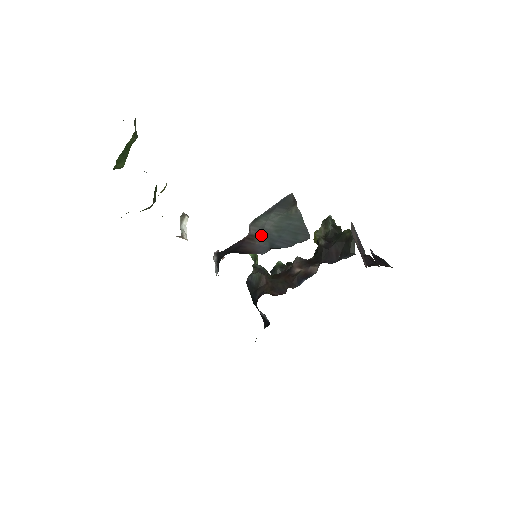
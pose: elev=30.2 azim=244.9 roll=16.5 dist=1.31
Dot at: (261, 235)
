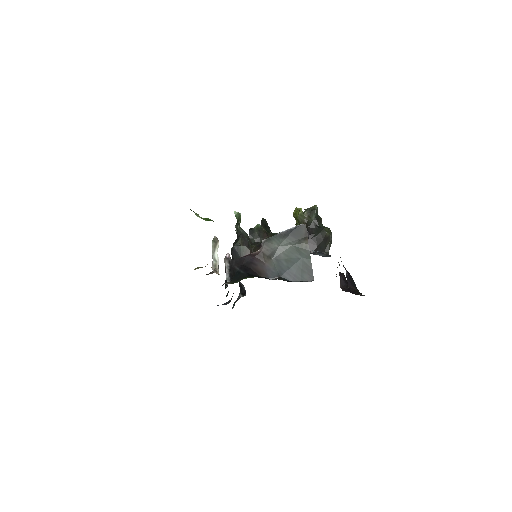
Dot at: (272, 258)
